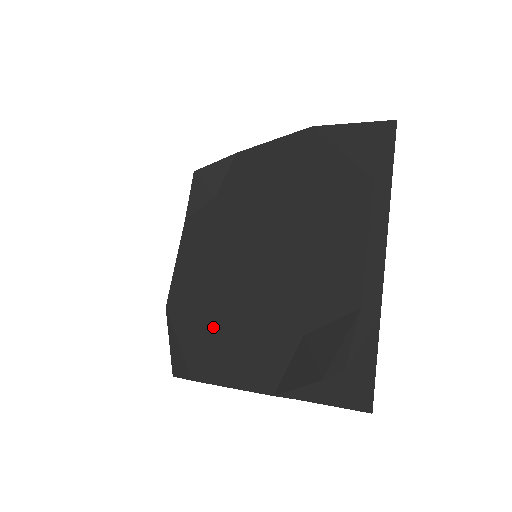
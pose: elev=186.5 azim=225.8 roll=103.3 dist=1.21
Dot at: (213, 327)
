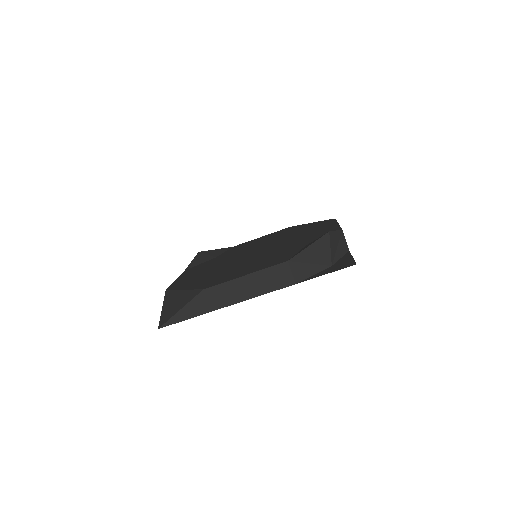
Dot at: (223, 273)
